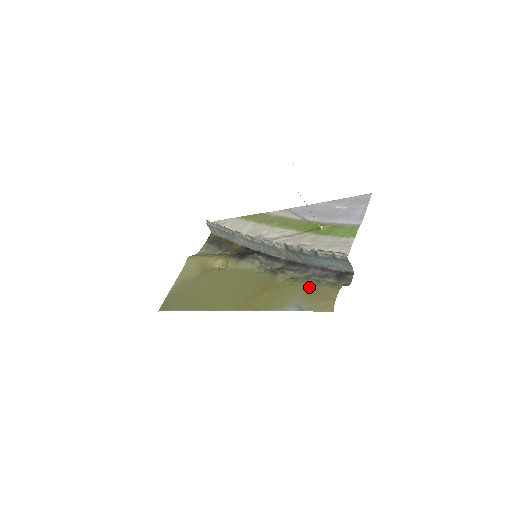
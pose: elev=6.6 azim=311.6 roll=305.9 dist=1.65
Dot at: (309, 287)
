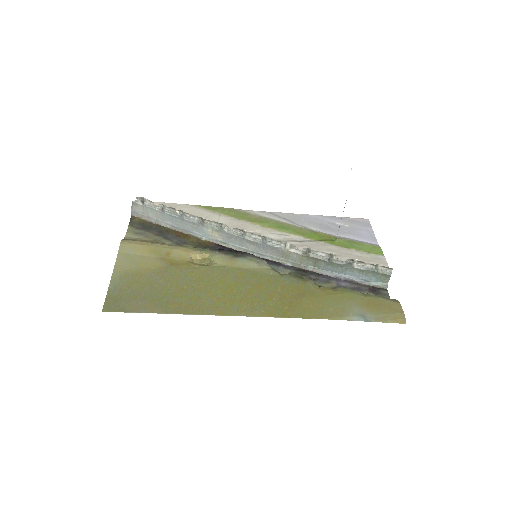
Dot at: (362, 297)
